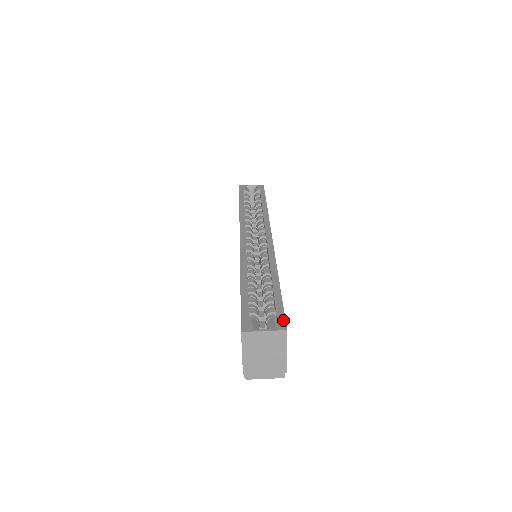
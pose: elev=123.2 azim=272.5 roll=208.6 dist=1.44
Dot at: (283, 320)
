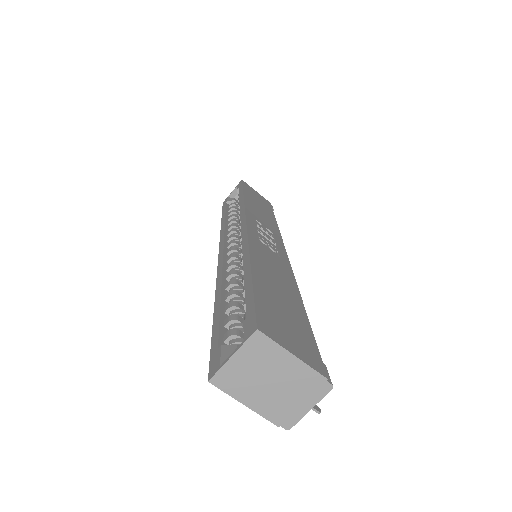
Dot at: (252, 318)
